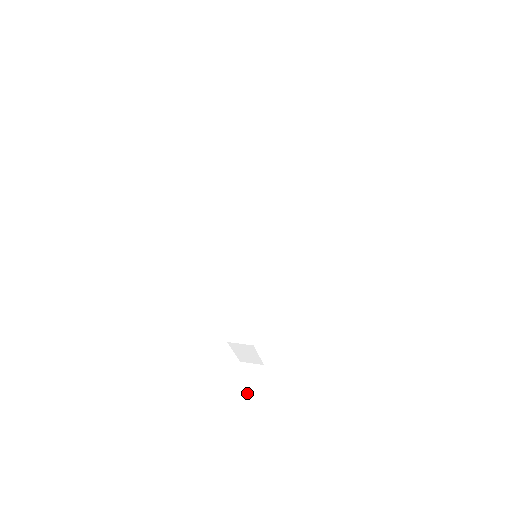
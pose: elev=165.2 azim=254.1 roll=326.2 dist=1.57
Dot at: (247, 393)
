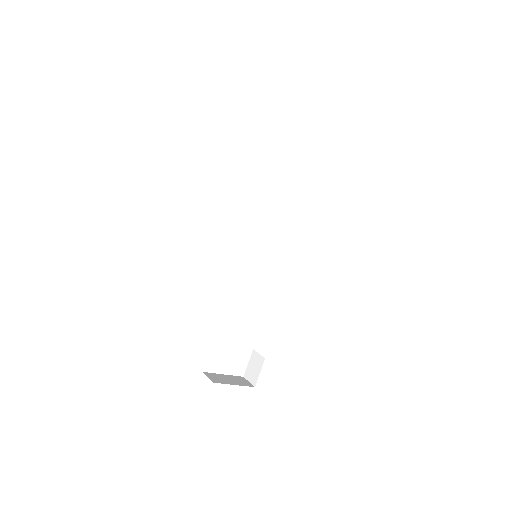
Dot at: (250, 379)
